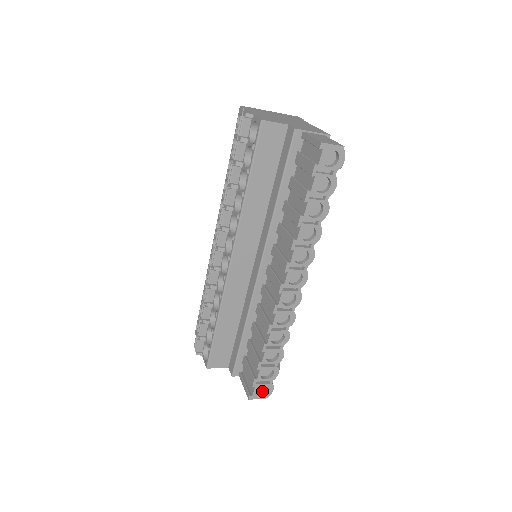
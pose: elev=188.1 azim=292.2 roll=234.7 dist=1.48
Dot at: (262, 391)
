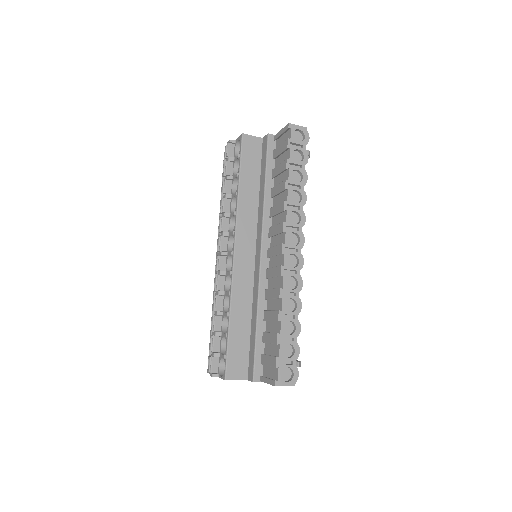
Dot at: (287, 379)
